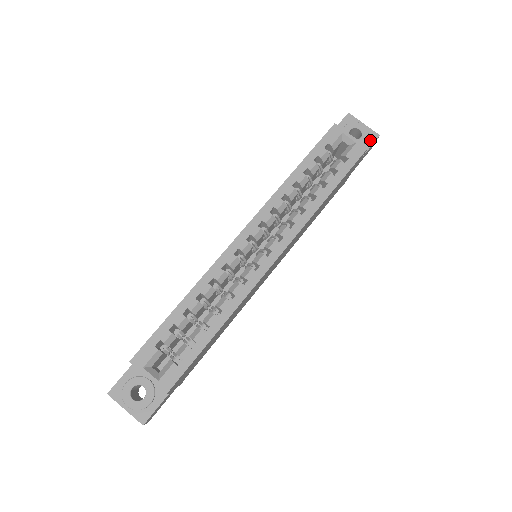
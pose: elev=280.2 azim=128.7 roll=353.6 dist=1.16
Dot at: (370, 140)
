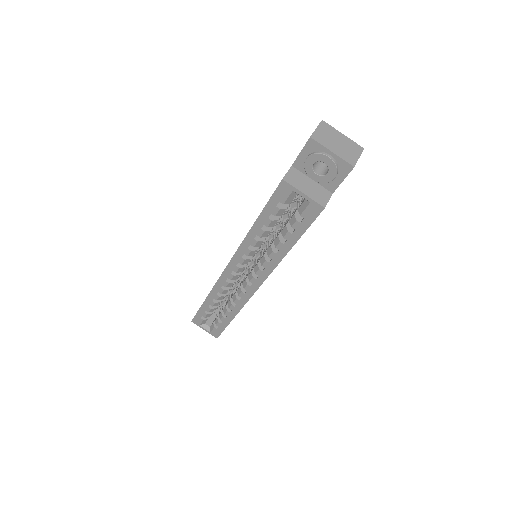
Dot at: (341, 173)
